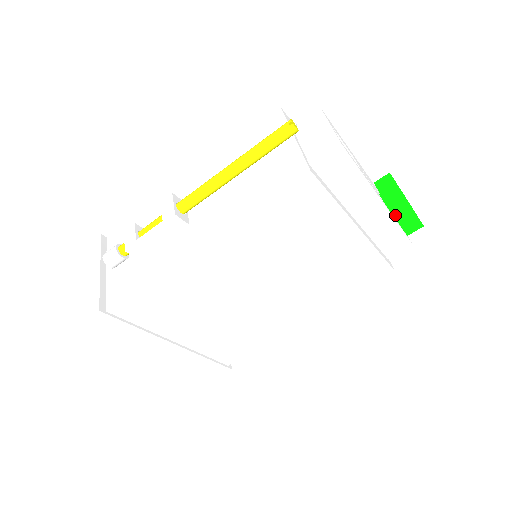
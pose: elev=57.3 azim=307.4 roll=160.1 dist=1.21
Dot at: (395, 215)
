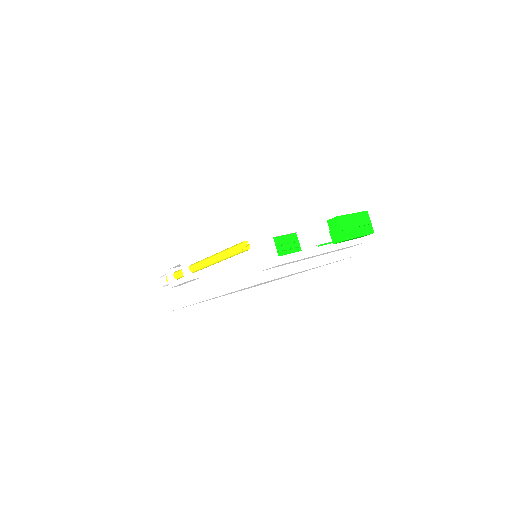
Dot at: (345, 241)
